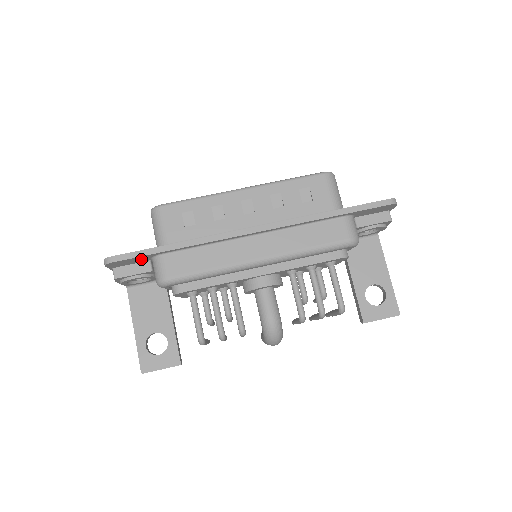
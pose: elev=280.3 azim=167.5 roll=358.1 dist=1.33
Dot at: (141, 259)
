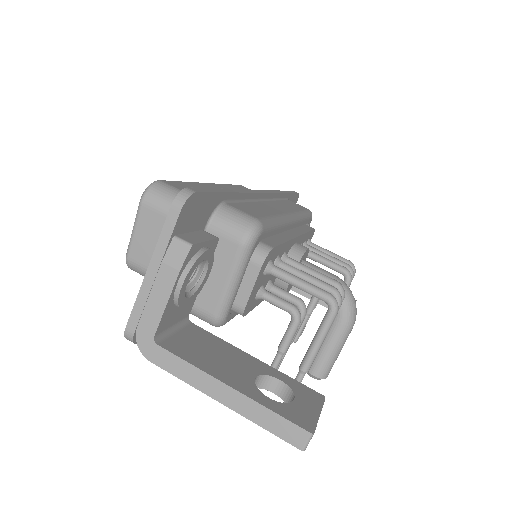
Dot at: (205, 212)
